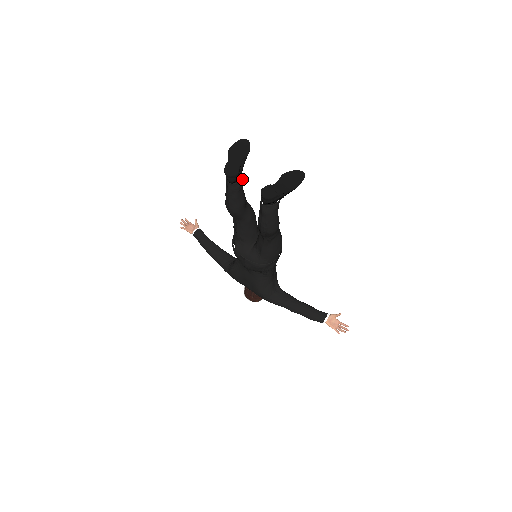
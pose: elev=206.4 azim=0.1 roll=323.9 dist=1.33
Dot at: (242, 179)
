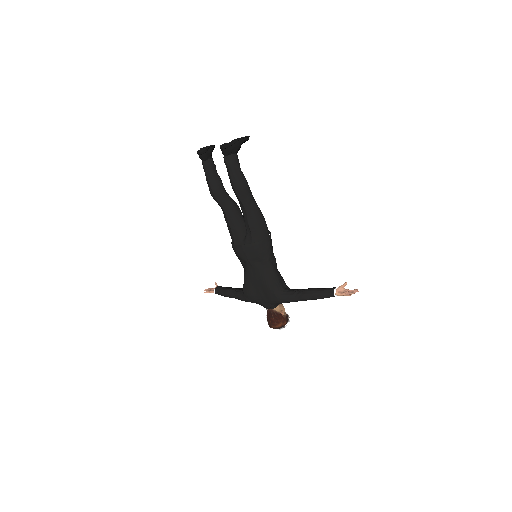
Dot at: (212, 159)
